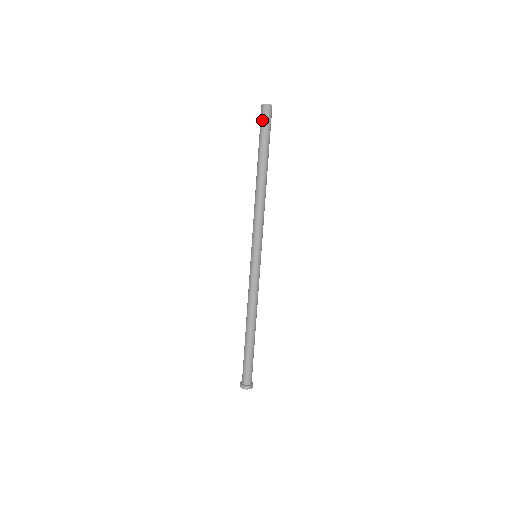
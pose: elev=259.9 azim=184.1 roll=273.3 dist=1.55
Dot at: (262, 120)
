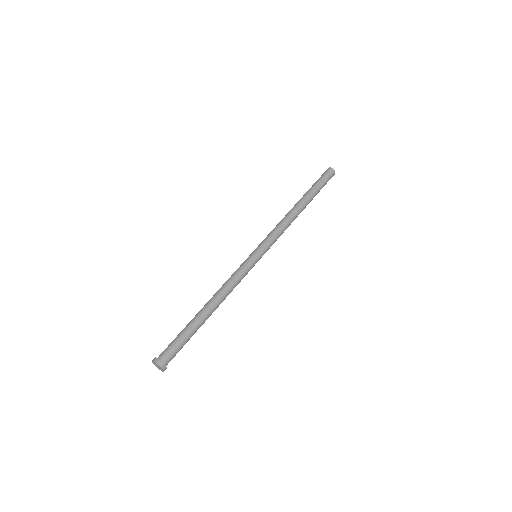
Dot at: (327, 176)
